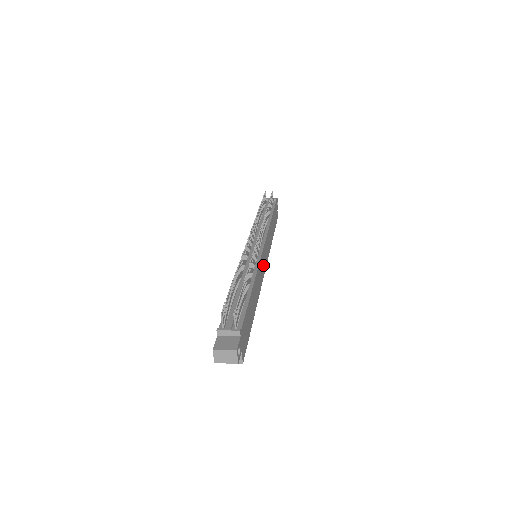
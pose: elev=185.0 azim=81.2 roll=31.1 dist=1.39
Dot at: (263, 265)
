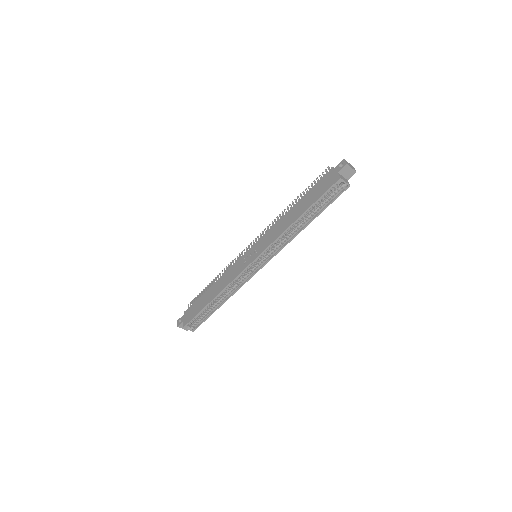
Dot at: occluded
